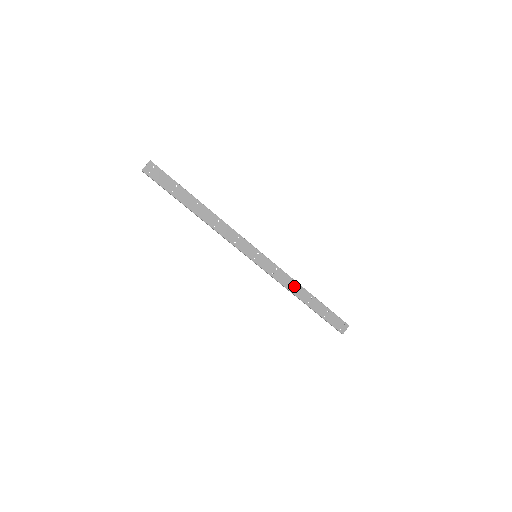
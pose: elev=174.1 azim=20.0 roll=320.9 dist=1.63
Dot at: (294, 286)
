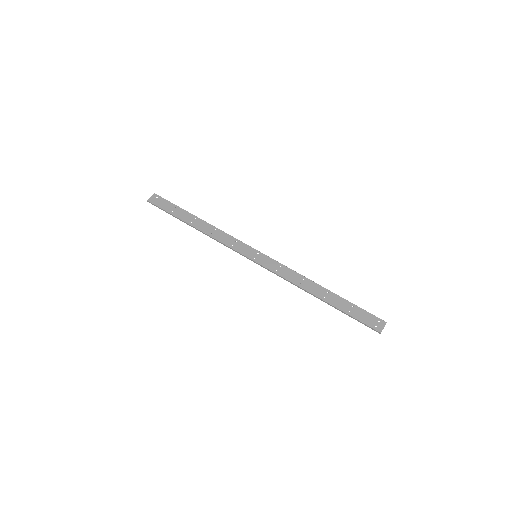
Dot at: (304, 282)
